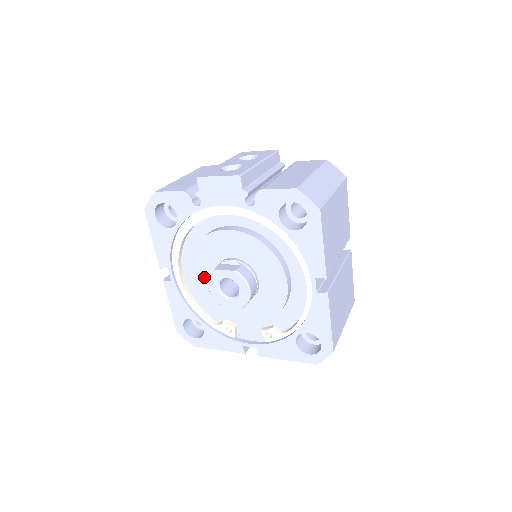
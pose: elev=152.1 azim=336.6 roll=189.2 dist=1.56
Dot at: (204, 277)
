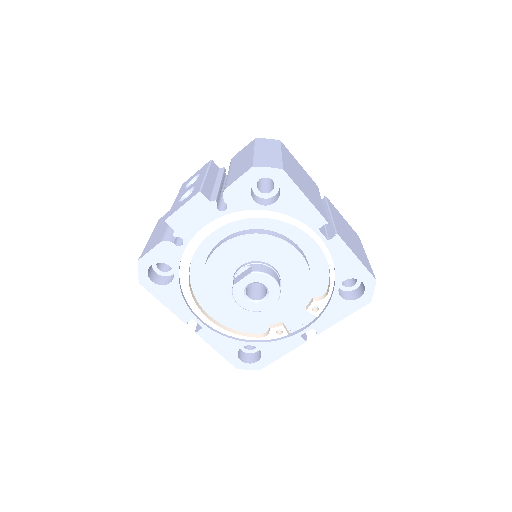
Dot at: (228, 302)
